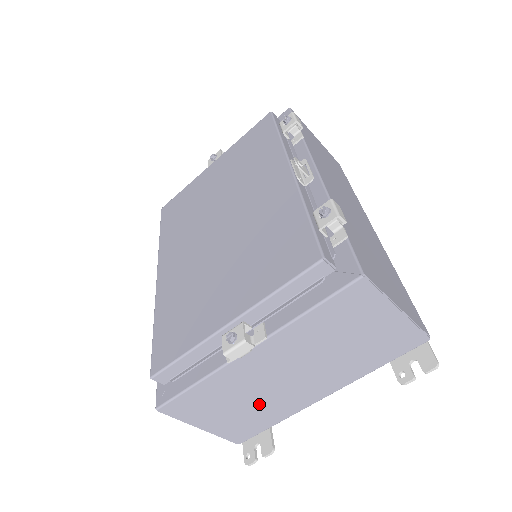
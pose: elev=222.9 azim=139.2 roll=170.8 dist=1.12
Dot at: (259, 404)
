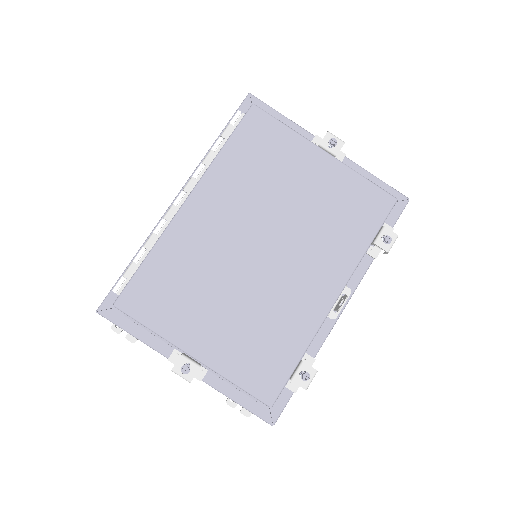
Dot at: occluded
